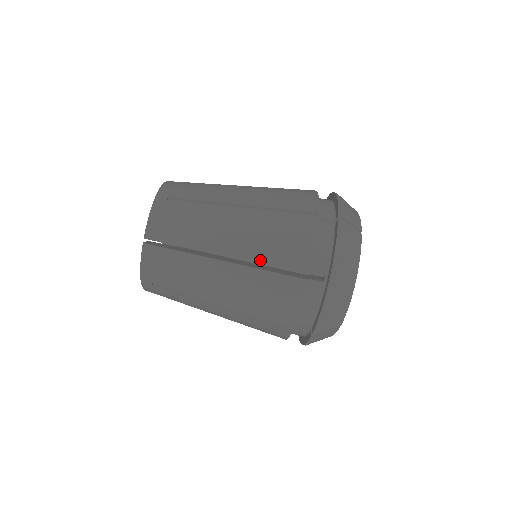
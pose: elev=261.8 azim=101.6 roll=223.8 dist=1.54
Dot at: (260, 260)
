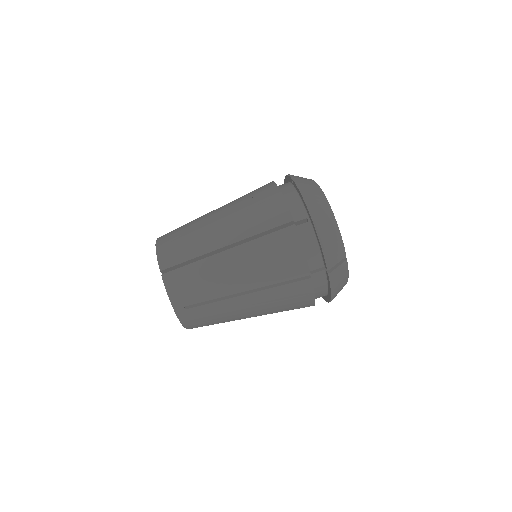
Dot at: (253, 232)
